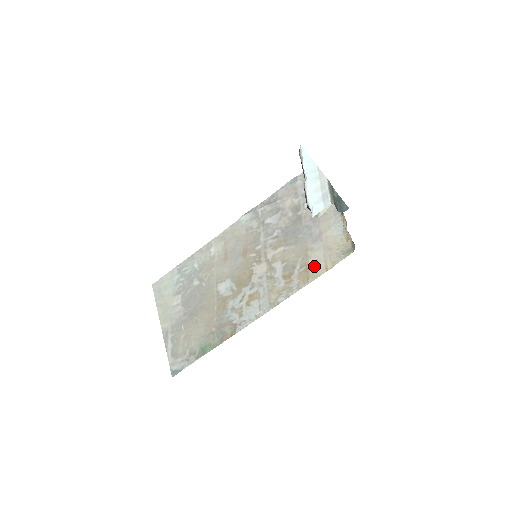
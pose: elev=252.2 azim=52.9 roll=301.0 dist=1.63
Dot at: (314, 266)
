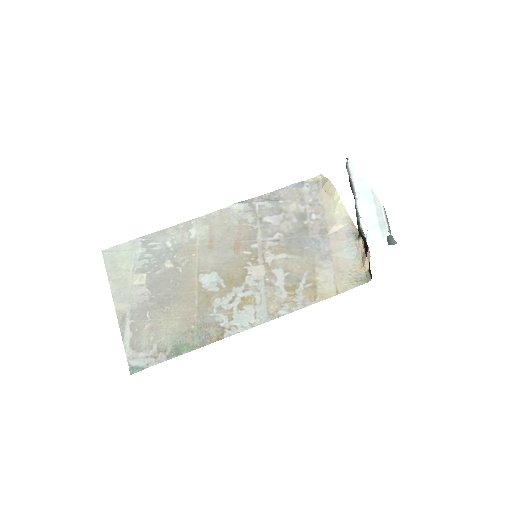
Dot at: (323, 285)
